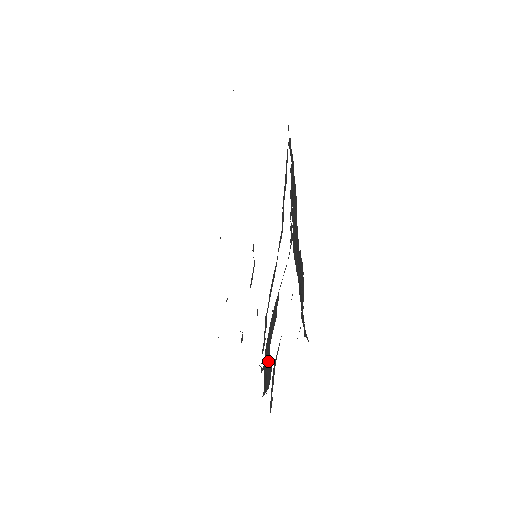
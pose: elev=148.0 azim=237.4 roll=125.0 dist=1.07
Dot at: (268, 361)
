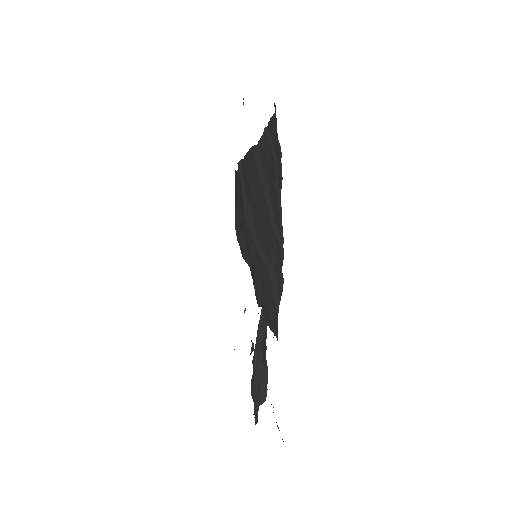
Dot at: (261, 367)
